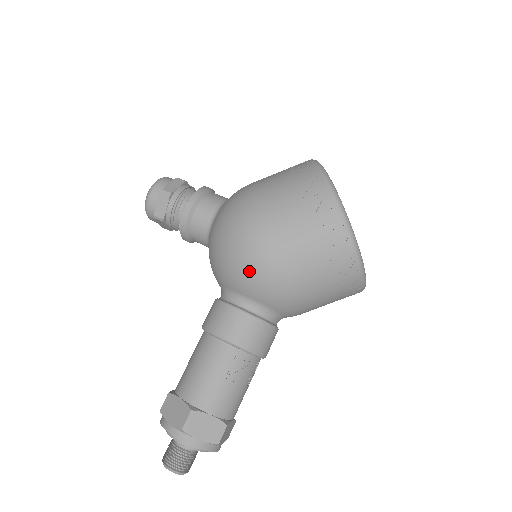
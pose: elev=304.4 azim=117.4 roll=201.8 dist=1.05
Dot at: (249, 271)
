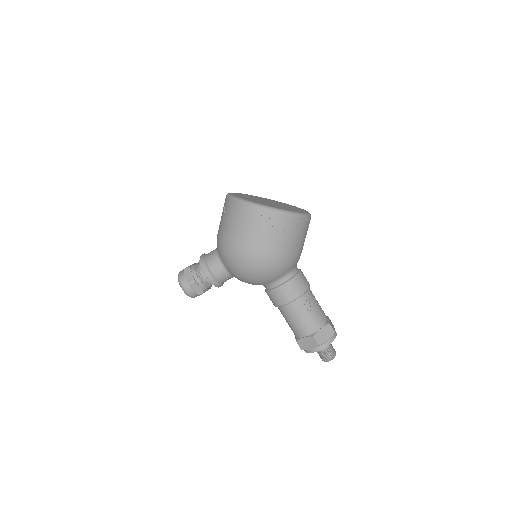
Dot at: (270, 272)
